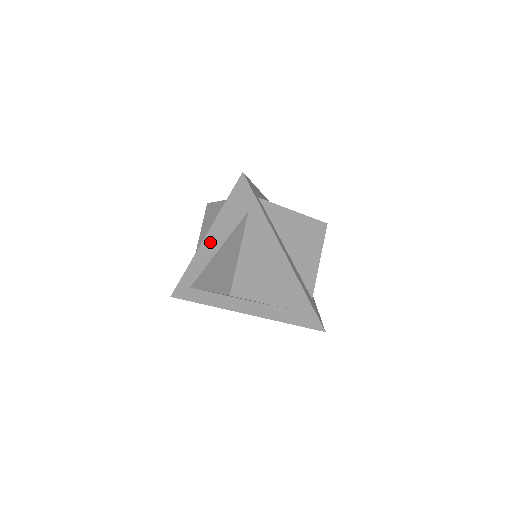
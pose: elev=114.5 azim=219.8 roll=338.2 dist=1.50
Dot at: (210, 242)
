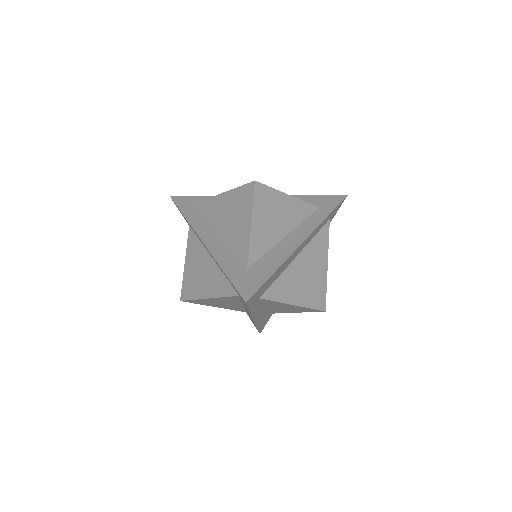
Dot at: occluded
